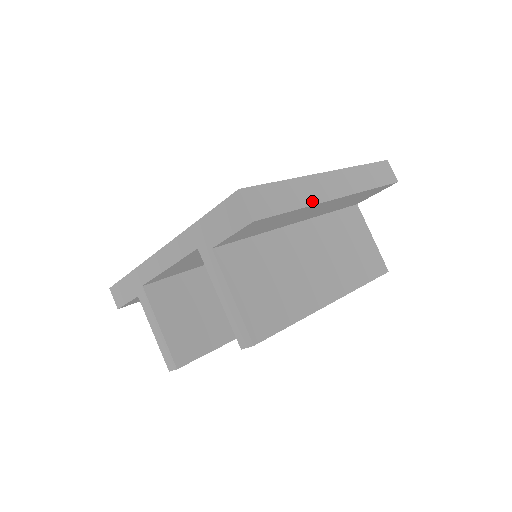
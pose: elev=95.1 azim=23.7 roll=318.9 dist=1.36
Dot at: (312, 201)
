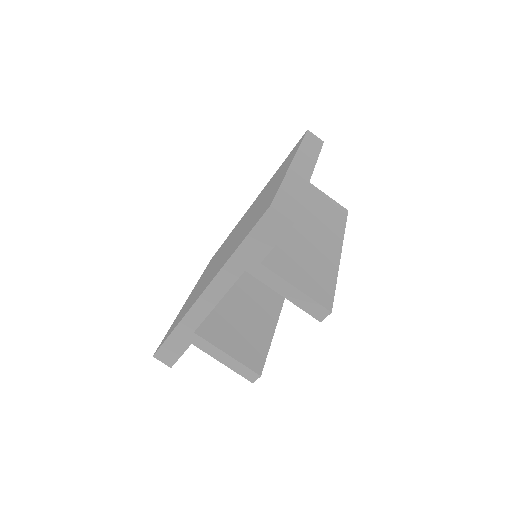
Dot at: (304, 187)
